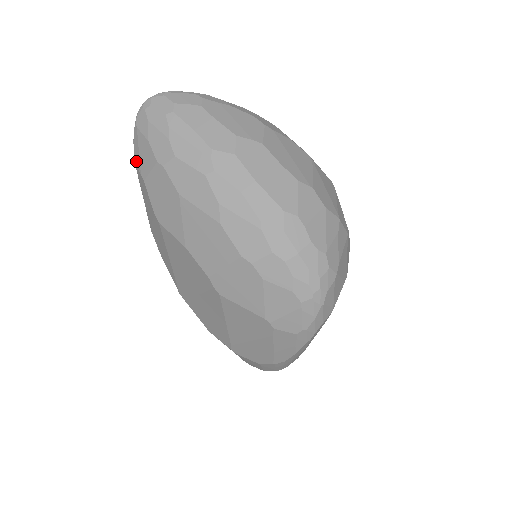
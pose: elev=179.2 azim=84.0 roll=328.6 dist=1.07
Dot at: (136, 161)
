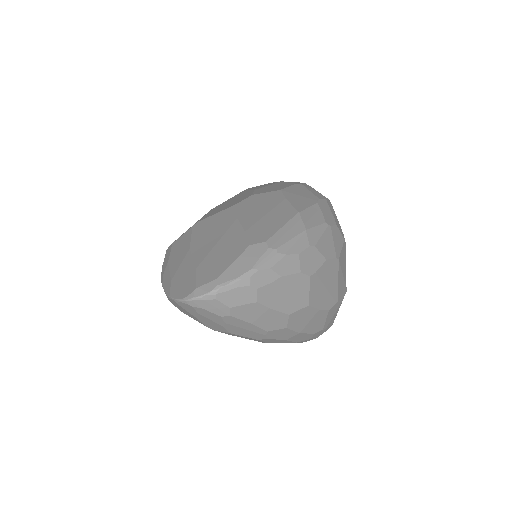
Dot at: occluded
